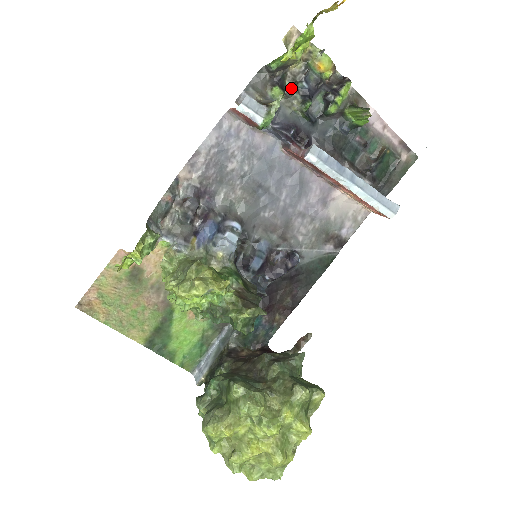
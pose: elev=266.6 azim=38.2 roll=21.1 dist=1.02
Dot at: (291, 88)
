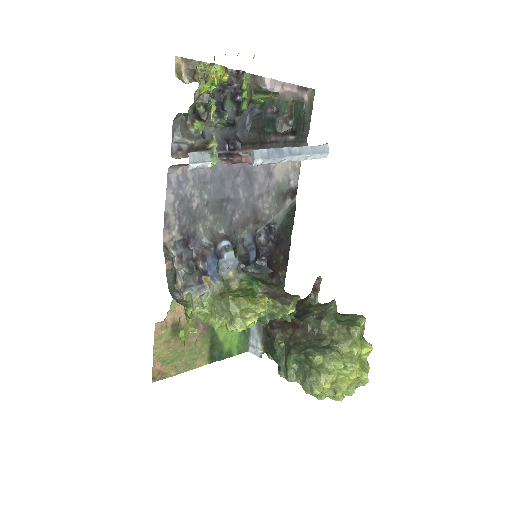
Dot at: (204, 112)
